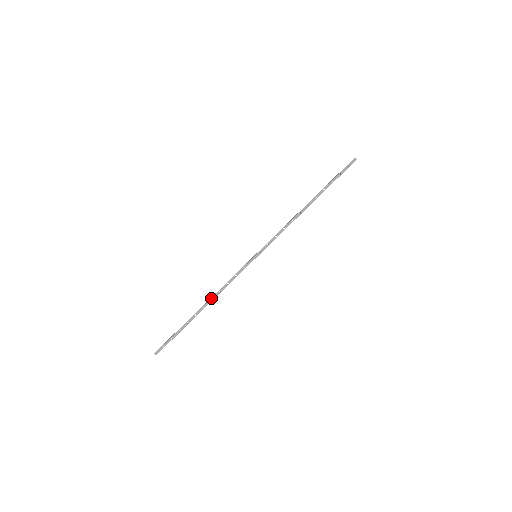
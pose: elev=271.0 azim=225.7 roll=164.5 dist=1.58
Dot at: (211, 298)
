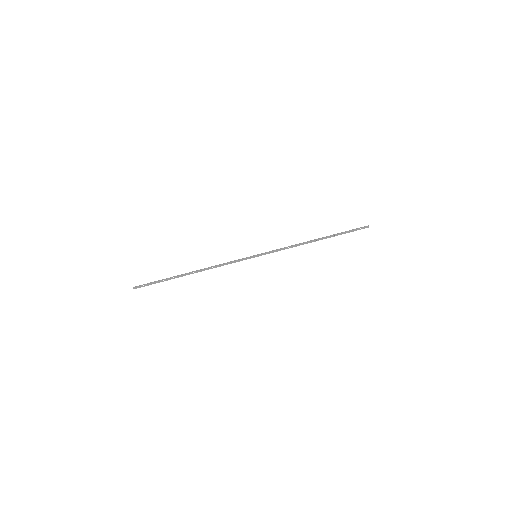
Dot at: (203, 269)
